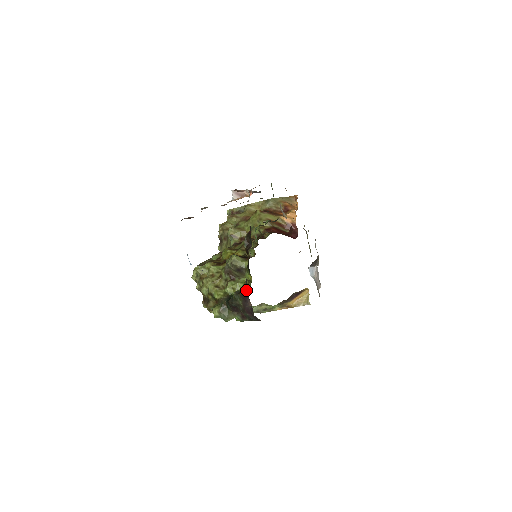
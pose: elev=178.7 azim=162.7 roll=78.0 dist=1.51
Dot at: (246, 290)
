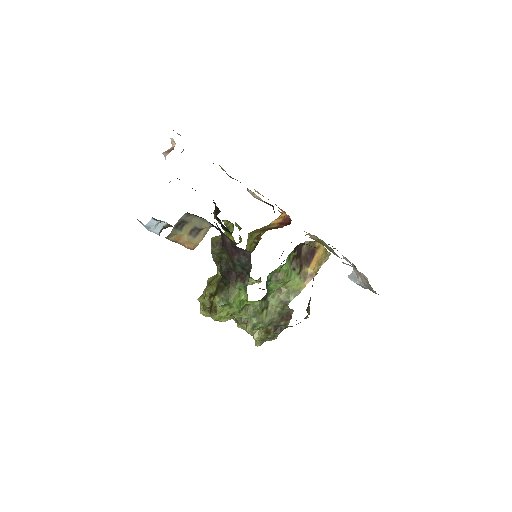
Dot at: occluded
